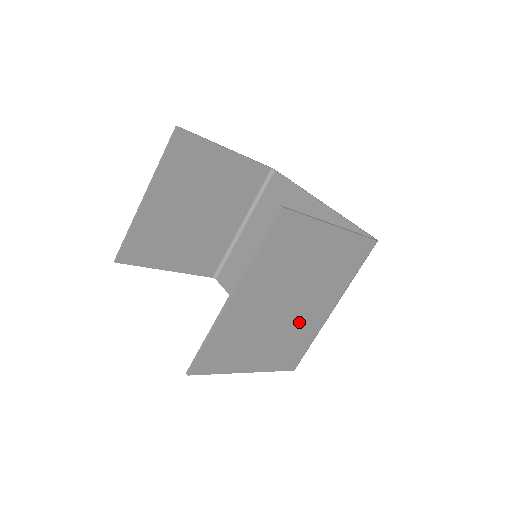
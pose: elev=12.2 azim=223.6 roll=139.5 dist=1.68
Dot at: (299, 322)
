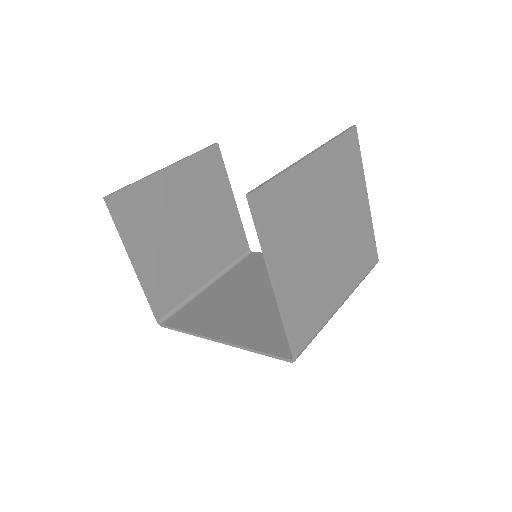
Dot at: (323, 276)
